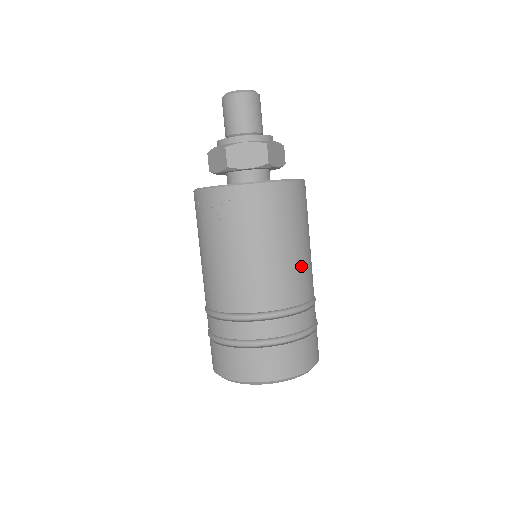
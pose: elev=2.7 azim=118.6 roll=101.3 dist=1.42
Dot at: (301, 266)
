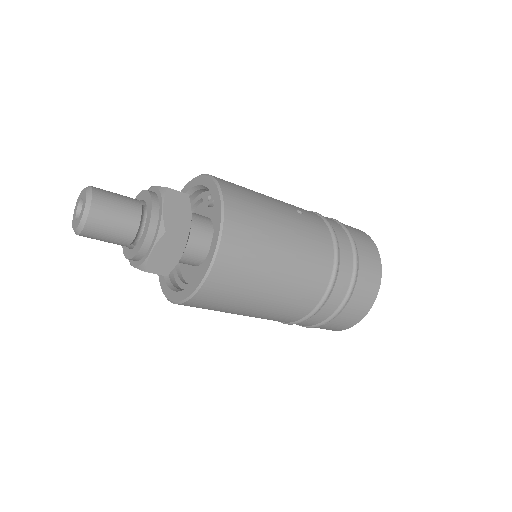
Dot at: (278, 307)
